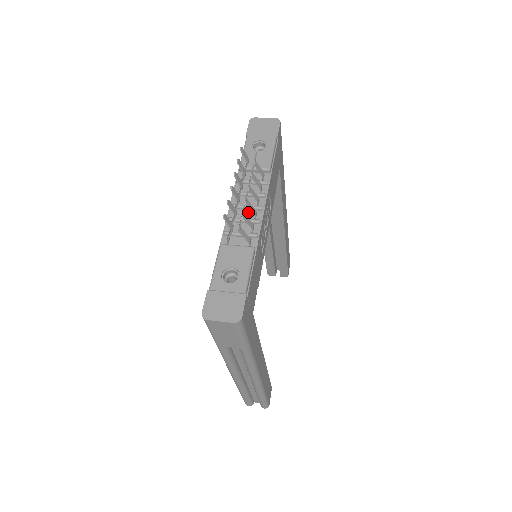
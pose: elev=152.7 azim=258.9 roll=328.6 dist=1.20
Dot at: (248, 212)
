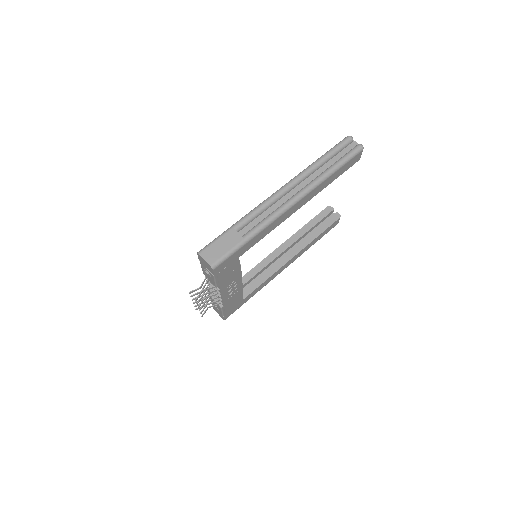
Dot at: (216, 292)
